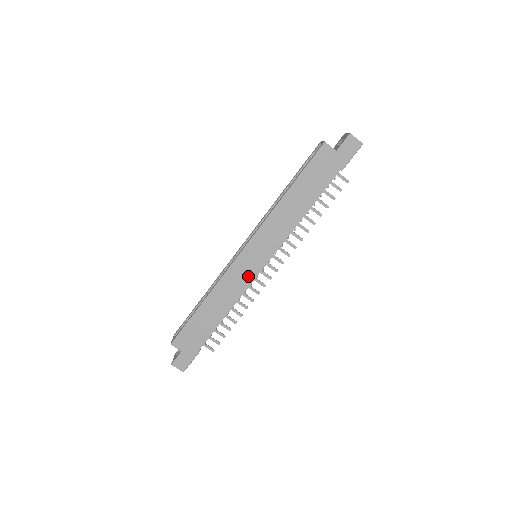
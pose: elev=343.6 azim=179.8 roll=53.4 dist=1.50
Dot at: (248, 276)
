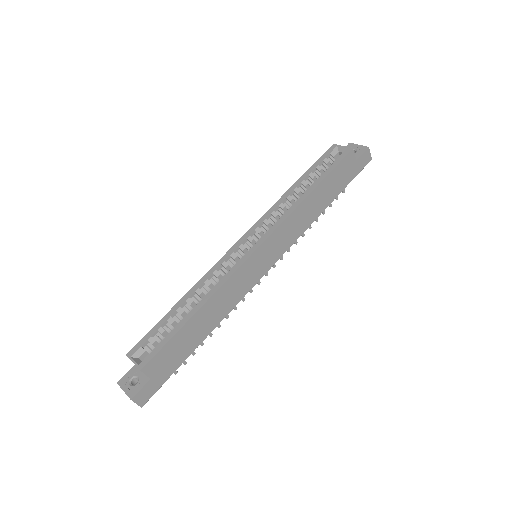
Dot at: (252, 280)
